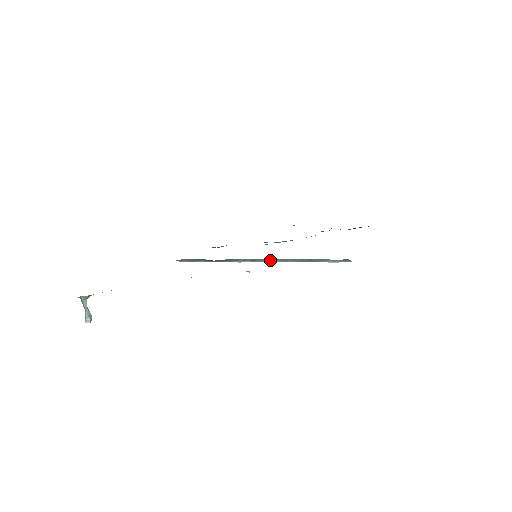
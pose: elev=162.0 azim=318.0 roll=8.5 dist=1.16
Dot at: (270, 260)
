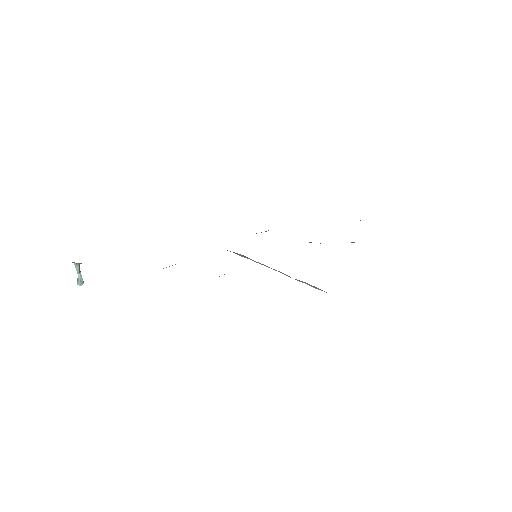
Dot at: (264, 265)
